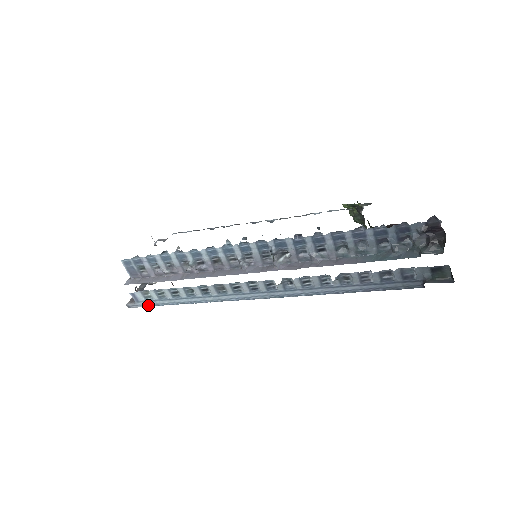
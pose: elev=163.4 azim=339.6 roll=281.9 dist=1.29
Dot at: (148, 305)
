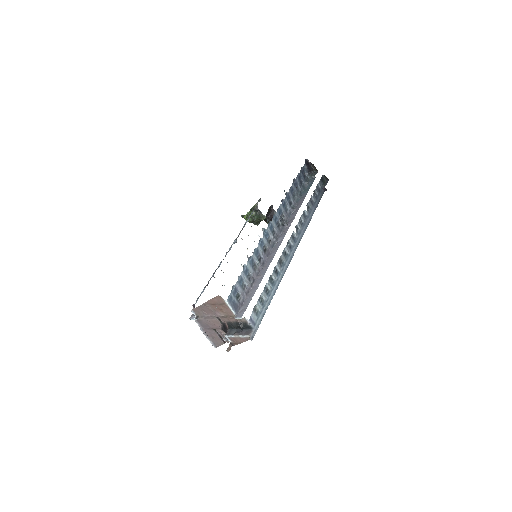
Dot at: (260, 321)
